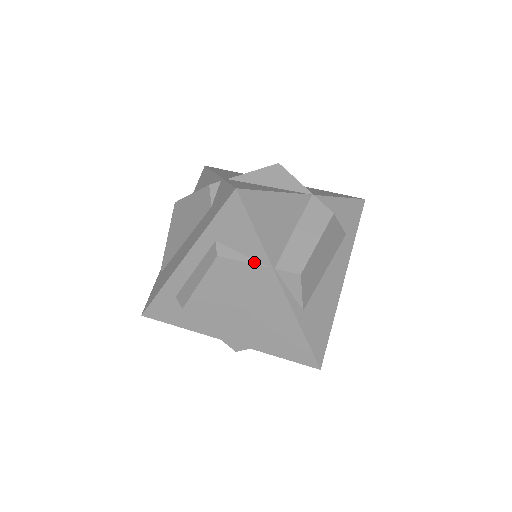
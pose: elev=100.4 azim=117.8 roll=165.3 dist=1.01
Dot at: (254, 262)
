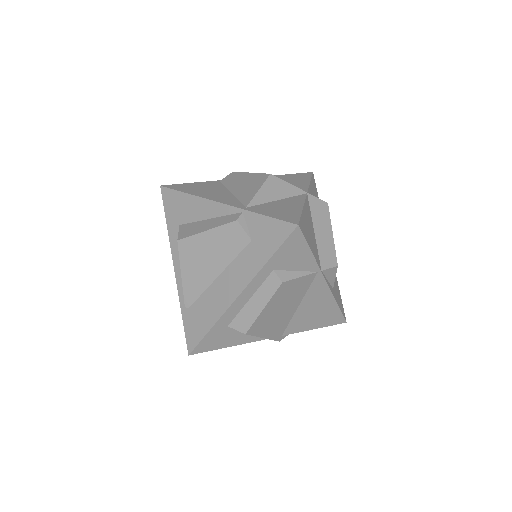
Dot at: (307, 273)
